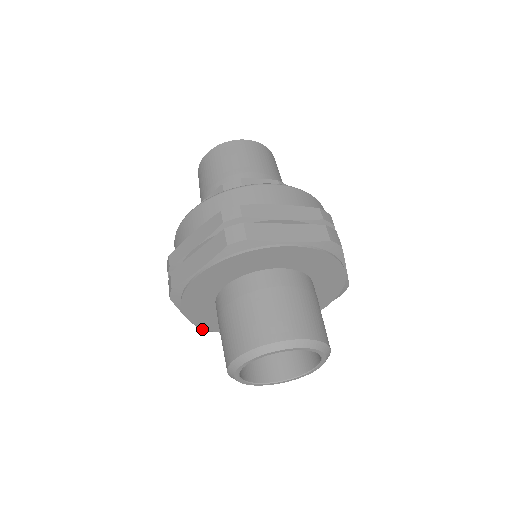
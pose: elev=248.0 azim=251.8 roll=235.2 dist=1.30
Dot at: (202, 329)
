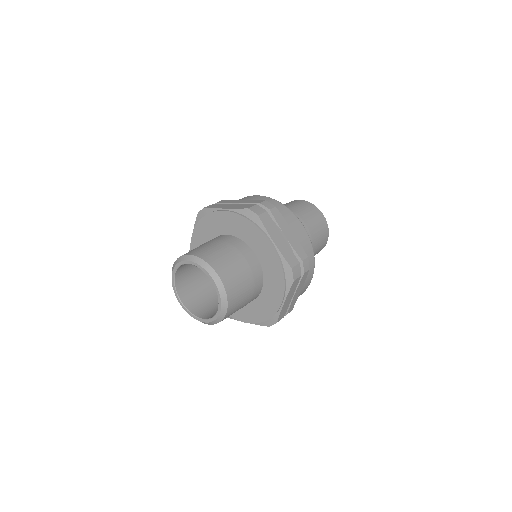
Dot at: occluded
